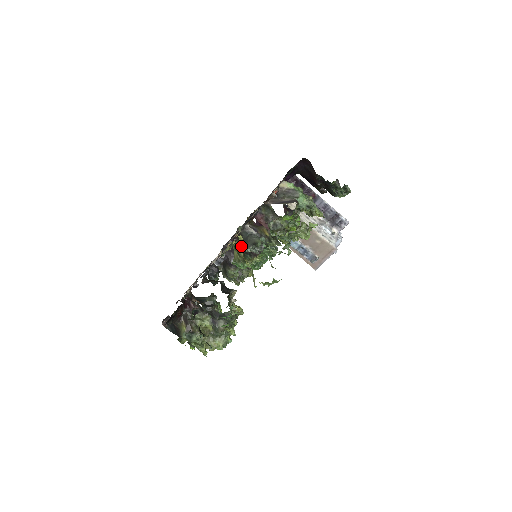
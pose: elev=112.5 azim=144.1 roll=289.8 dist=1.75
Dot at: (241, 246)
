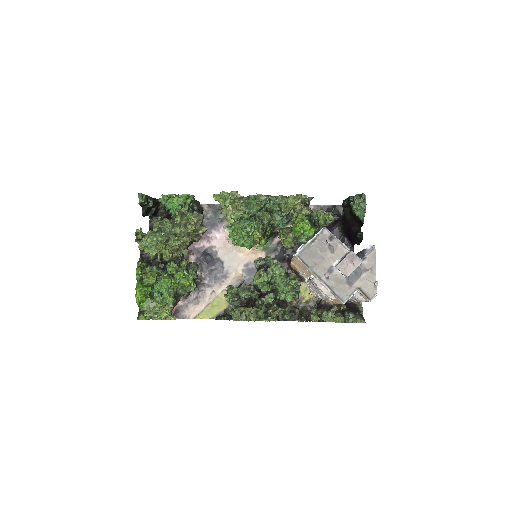
Dot at: occluded
